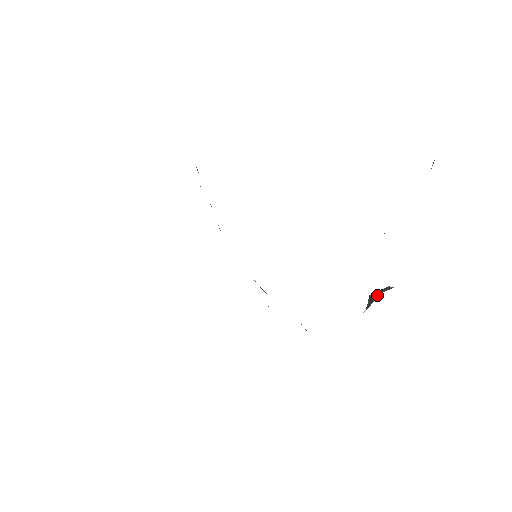
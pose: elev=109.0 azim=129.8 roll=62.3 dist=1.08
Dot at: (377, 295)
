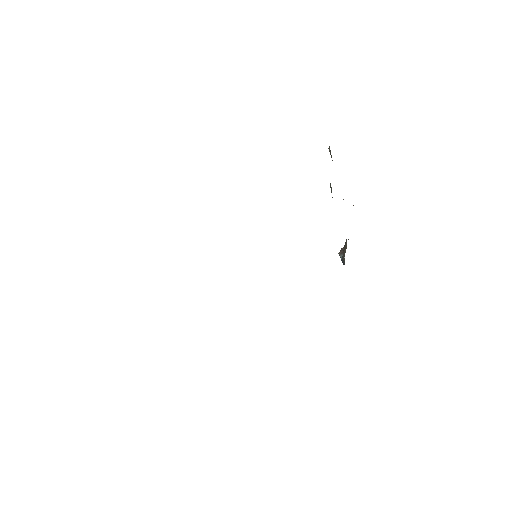
Dot at: (343, 248)
